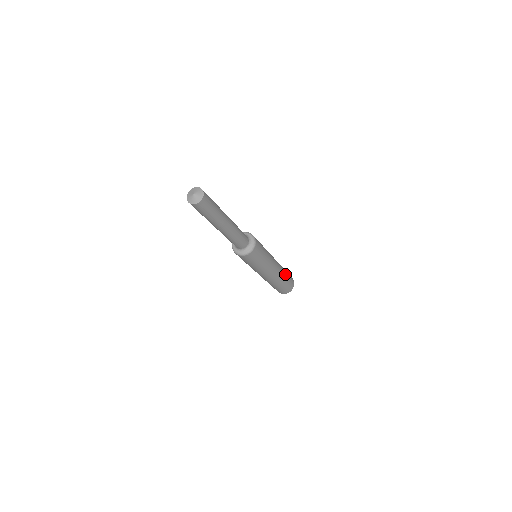
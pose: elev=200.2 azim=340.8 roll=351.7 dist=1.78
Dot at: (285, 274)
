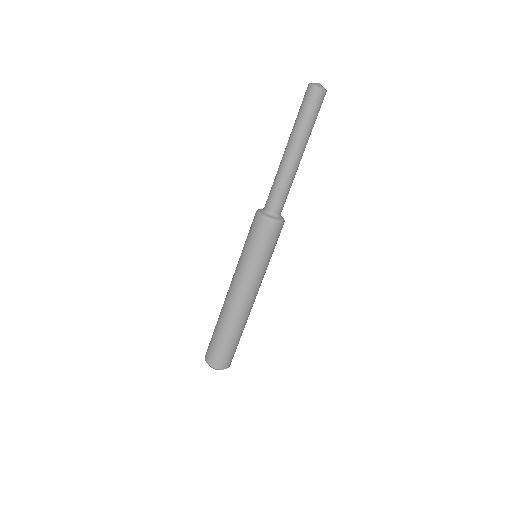
Dot at: occluded
